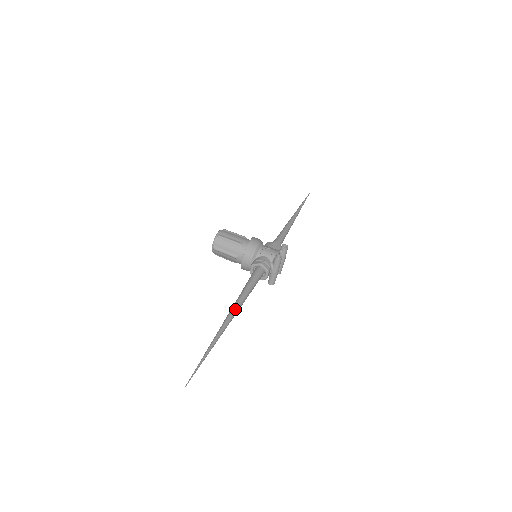
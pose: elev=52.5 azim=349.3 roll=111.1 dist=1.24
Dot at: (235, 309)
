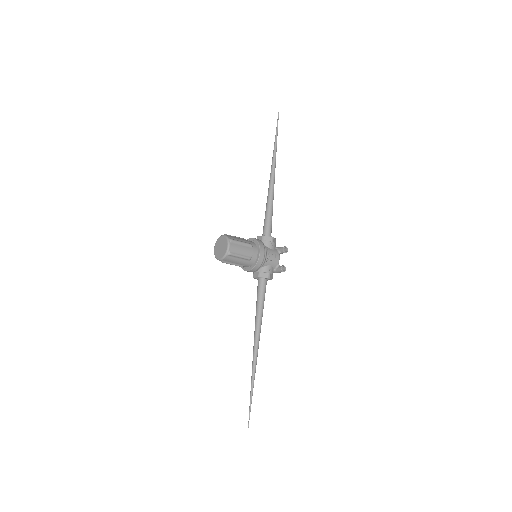
Dot at: (259, 340)
